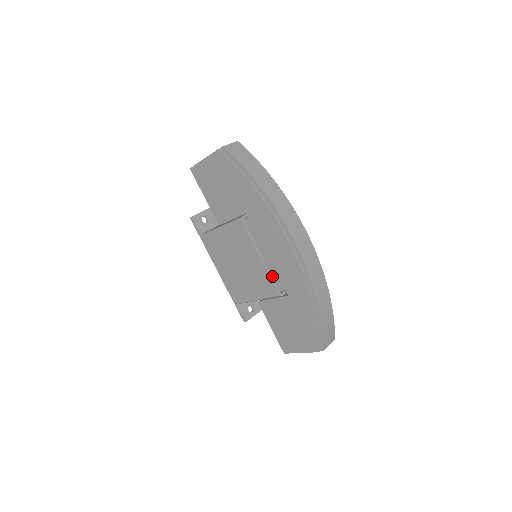
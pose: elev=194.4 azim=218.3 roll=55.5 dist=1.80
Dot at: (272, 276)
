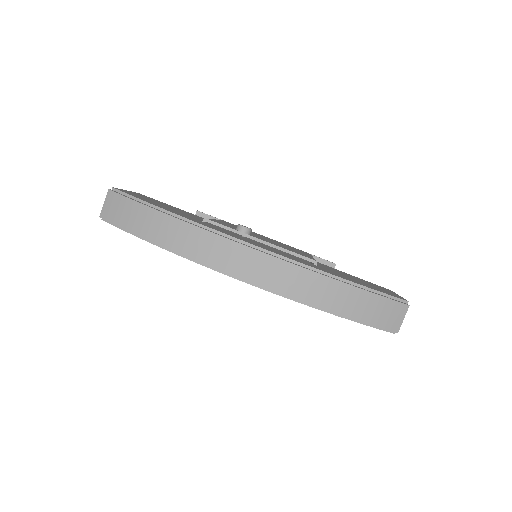
Dot at: occluded
